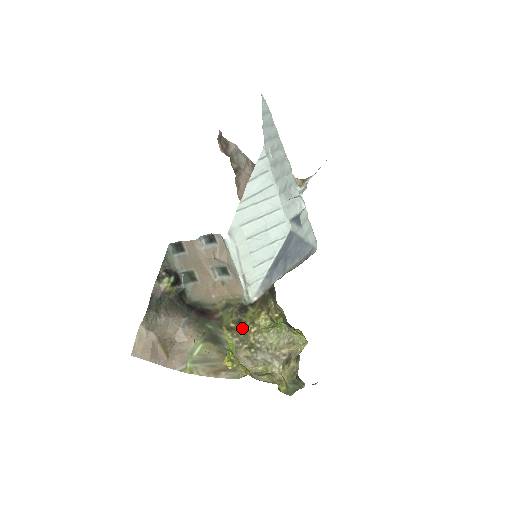
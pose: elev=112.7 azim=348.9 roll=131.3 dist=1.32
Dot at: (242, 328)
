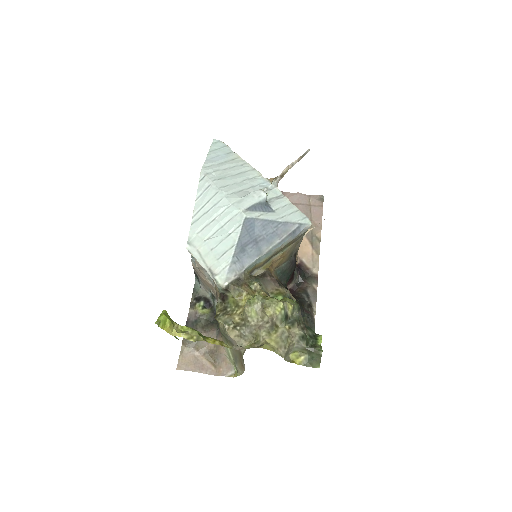
Dot at: (227, 313)
